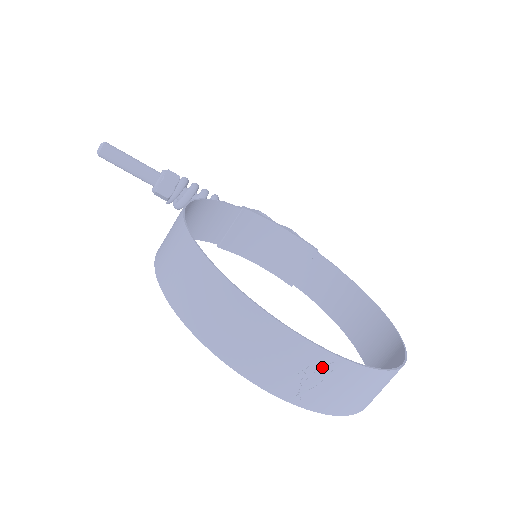
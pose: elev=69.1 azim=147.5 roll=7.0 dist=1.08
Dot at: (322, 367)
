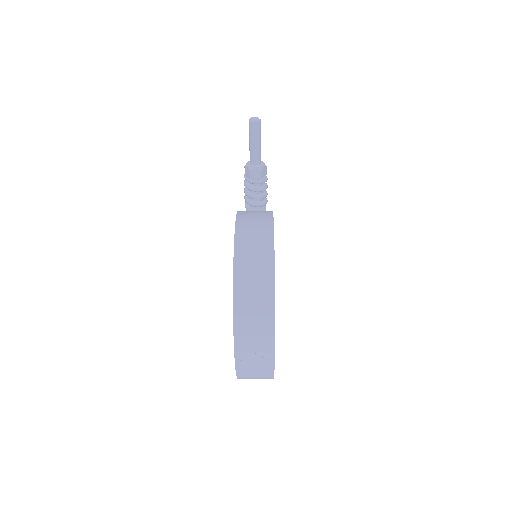
Dot at: (264, 359)
